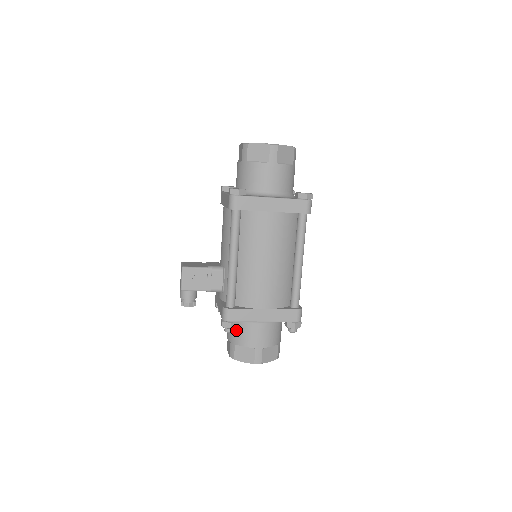
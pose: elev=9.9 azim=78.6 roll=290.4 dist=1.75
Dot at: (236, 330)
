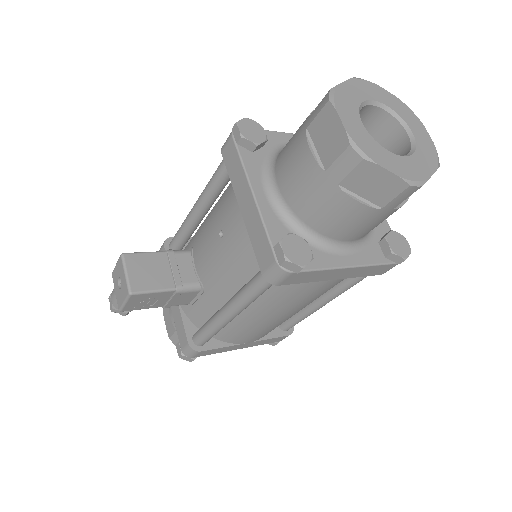
Dot at: occluded
